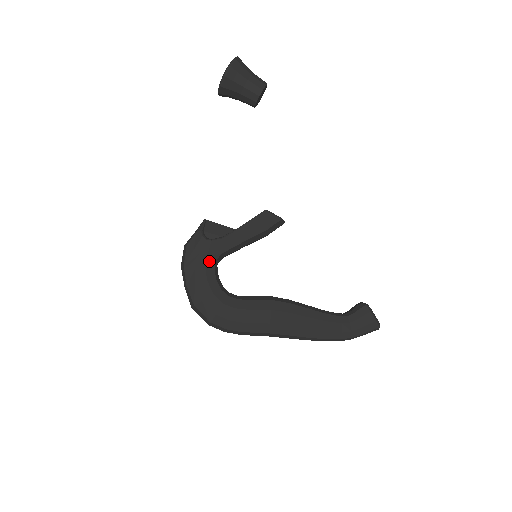
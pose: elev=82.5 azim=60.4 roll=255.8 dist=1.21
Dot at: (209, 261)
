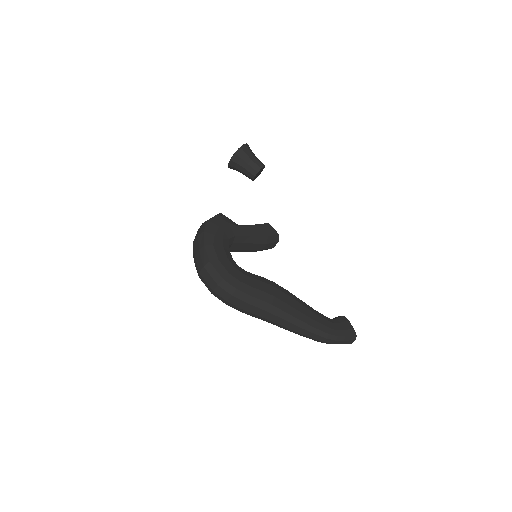
Dot at: (225, 235)
